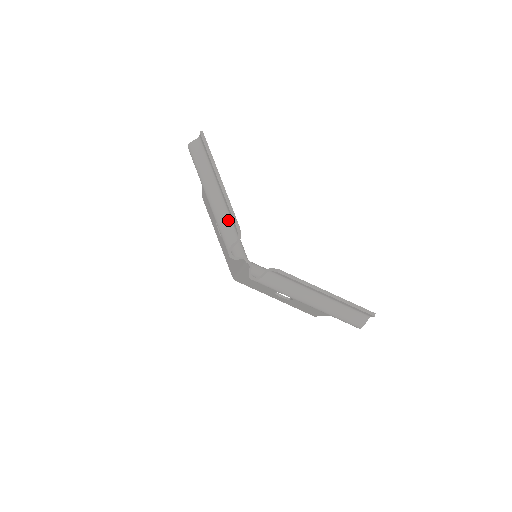
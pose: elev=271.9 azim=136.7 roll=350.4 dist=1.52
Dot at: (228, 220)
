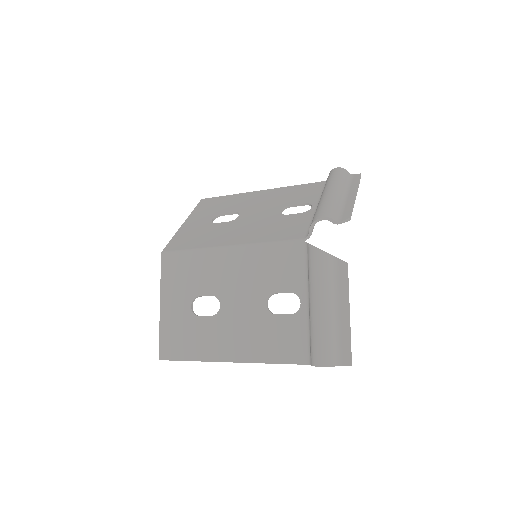
Dot at: (339, 210)
